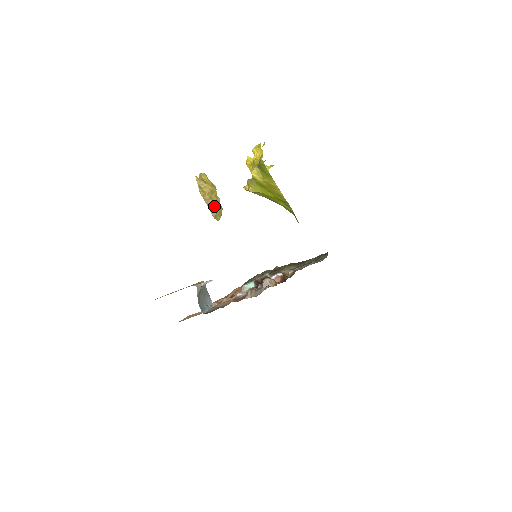
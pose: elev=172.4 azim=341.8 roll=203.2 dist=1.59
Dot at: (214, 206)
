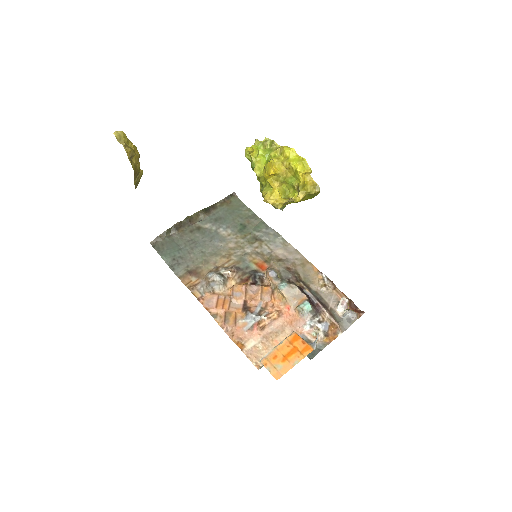
Dot at: (139, 177)
